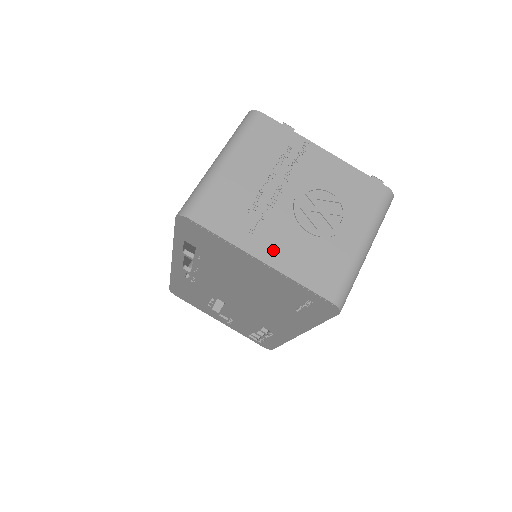
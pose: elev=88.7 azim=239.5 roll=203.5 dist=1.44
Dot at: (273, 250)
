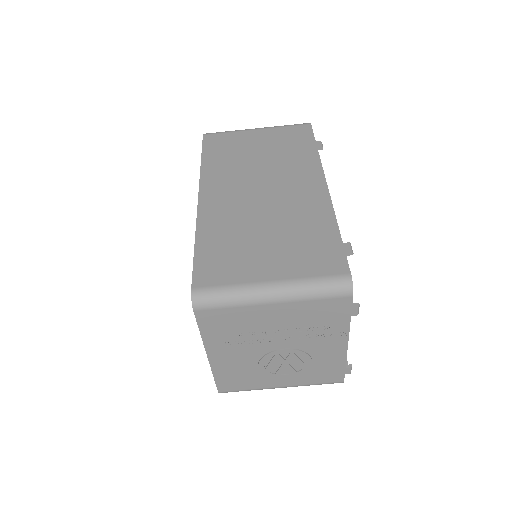
Dot at: (223, 358)
